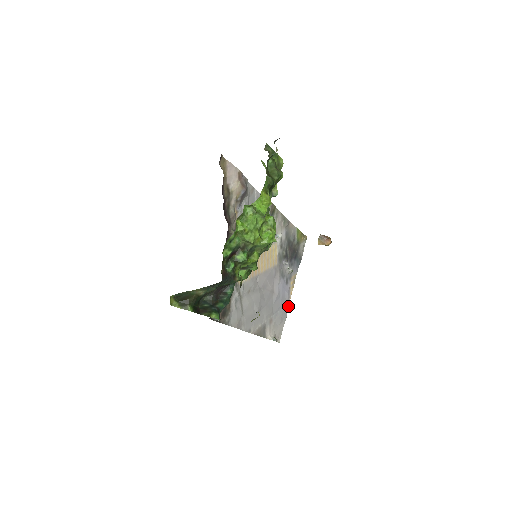
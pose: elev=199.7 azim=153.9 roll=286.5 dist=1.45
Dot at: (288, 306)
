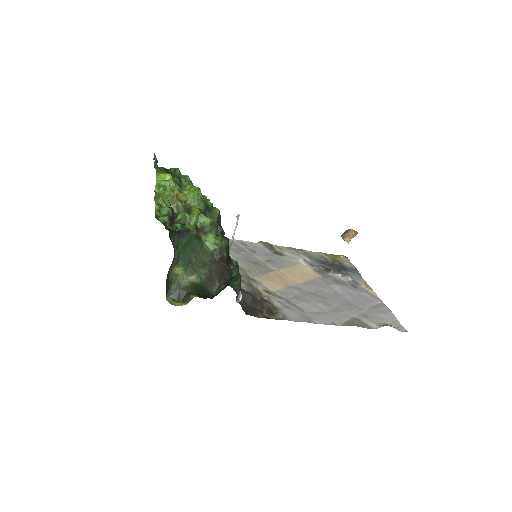
Dot at: (383, 303)
